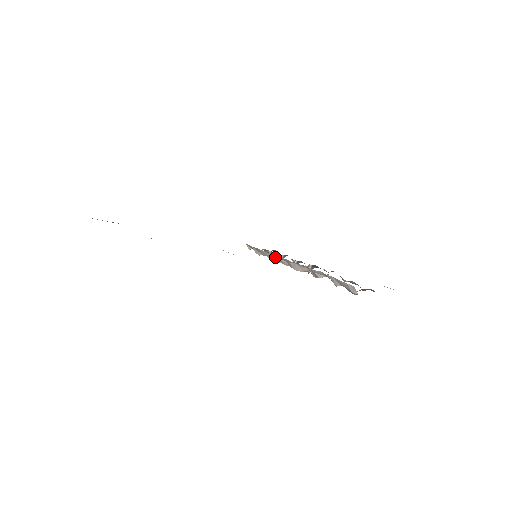
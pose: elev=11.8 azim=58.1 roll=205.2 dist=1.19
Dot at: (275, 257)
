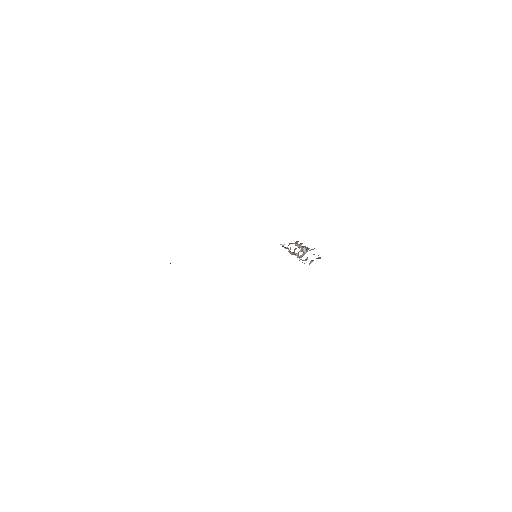
Dot at: (288, 248)
